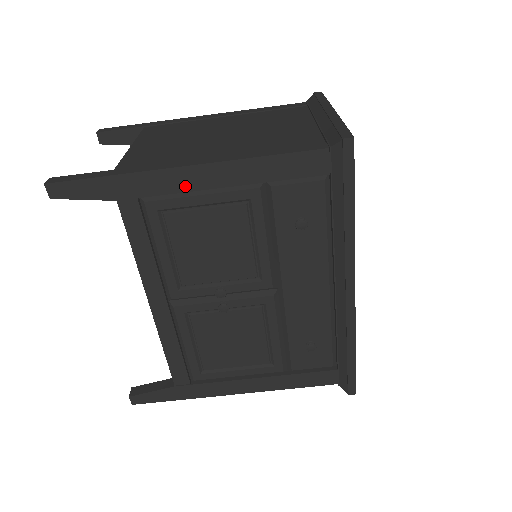
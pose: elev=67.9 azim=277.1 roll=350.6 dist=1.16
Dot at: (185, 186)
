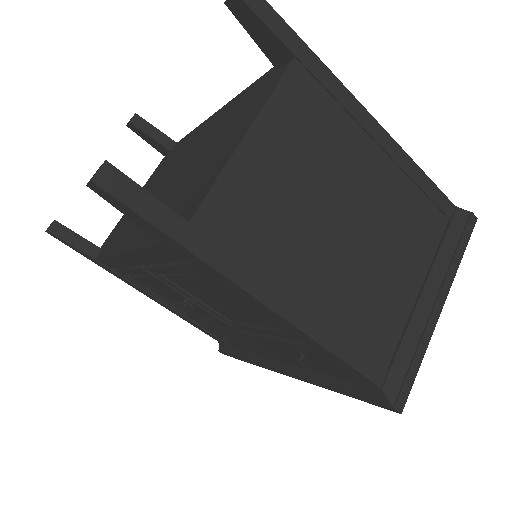
Dot at: (243, 298)
